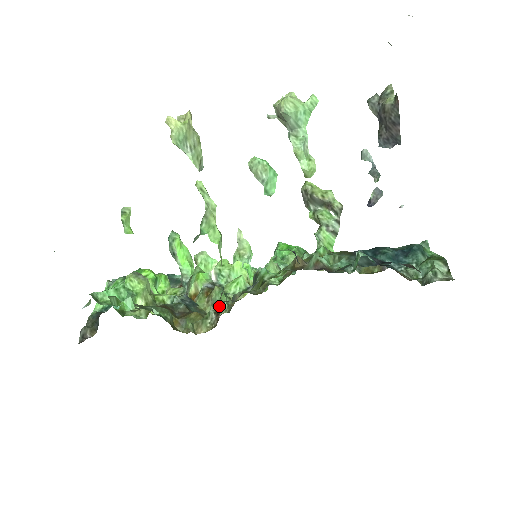
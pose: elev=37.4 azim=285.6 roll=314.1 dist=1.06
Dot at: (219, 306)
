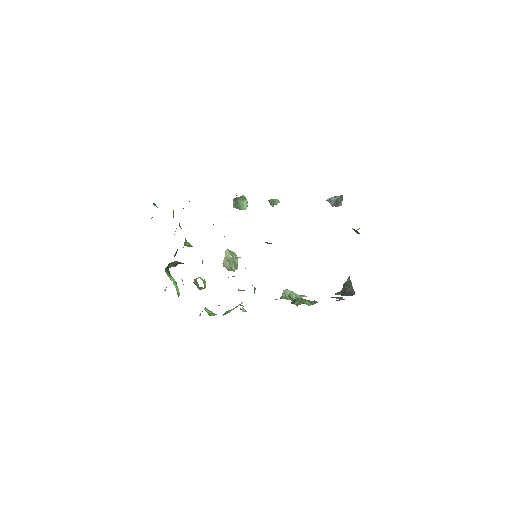
Dot at: occluded
